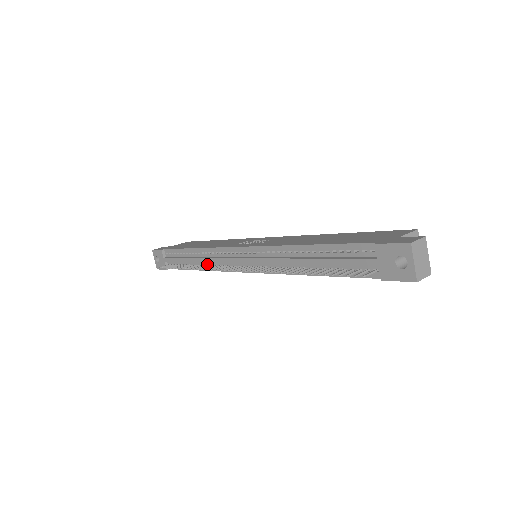
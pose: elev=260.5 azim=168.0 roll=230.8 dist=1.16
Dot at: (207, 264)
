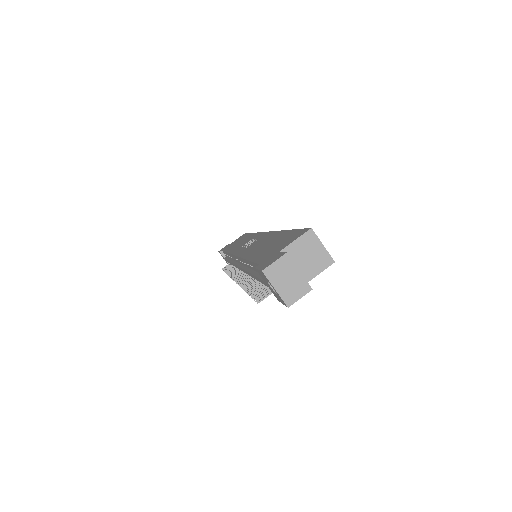
Dot at: occluded
